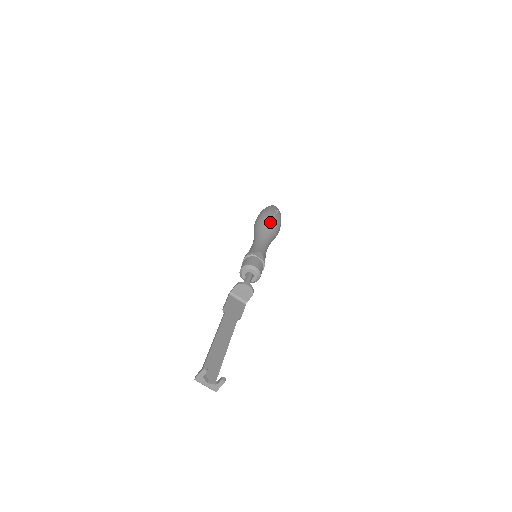
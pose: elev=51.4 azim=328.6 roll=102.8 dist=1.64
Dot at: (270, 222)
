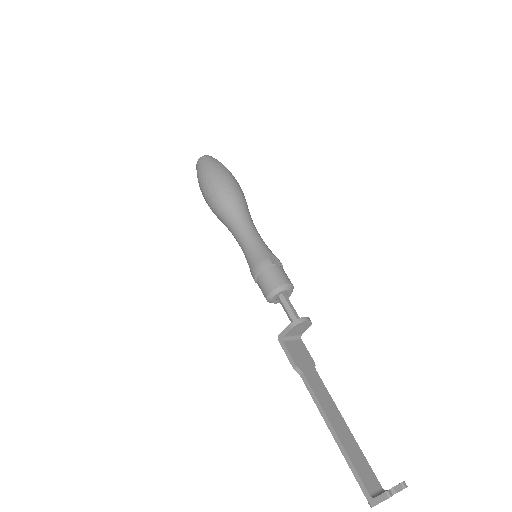
Dot at: (237, 193)
